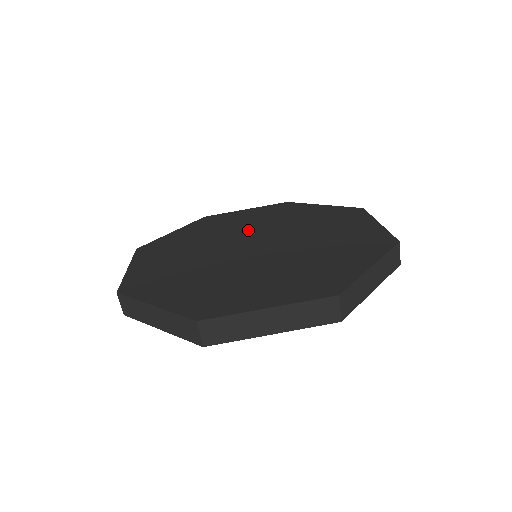
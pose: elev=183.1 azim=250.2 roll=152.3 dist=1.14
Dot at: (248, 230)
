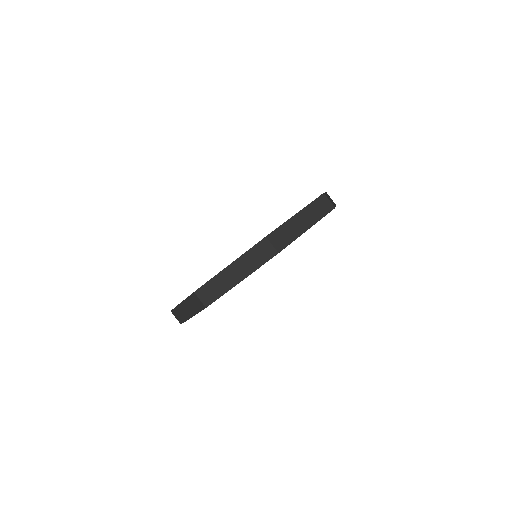
Dot at: occluded
